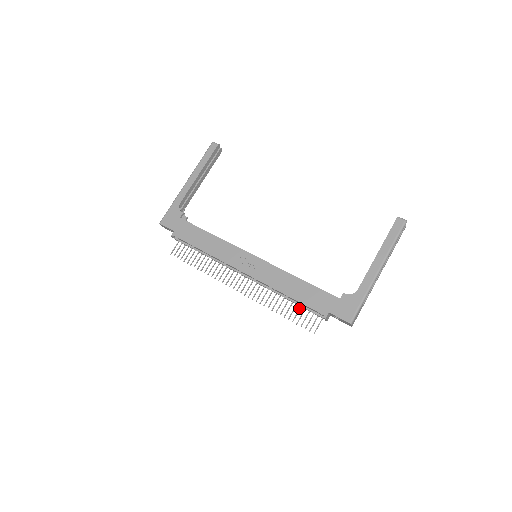
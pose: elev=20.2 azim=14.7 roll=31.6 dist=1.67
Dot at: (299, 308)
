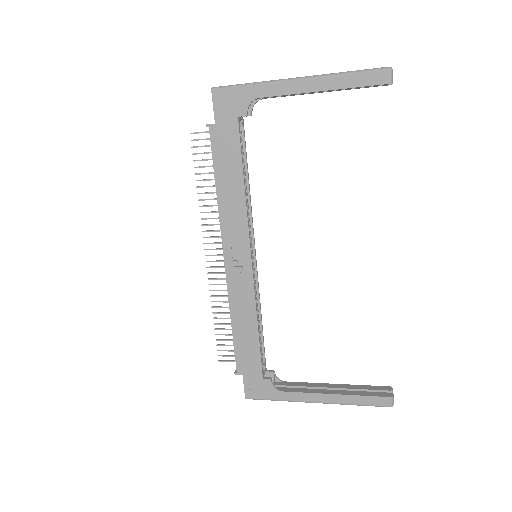
Dot at: occluded
